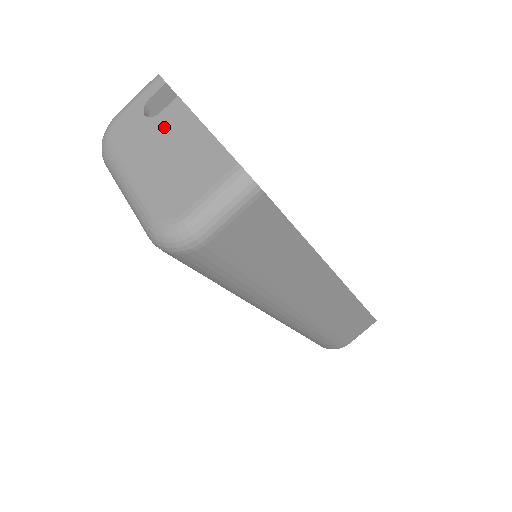
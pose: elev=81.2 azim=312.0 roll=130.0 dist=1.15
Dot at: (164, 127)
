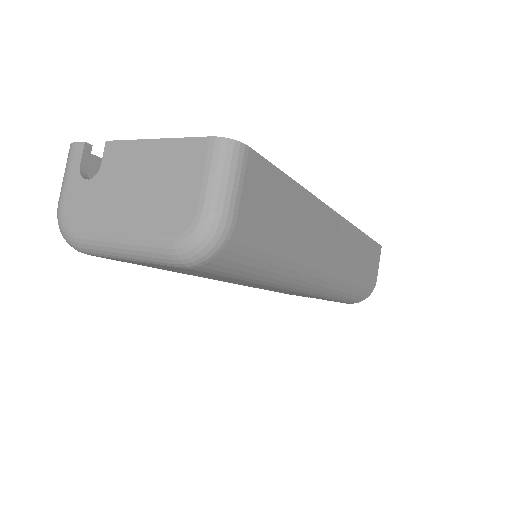
Dot at: (115, 172)
